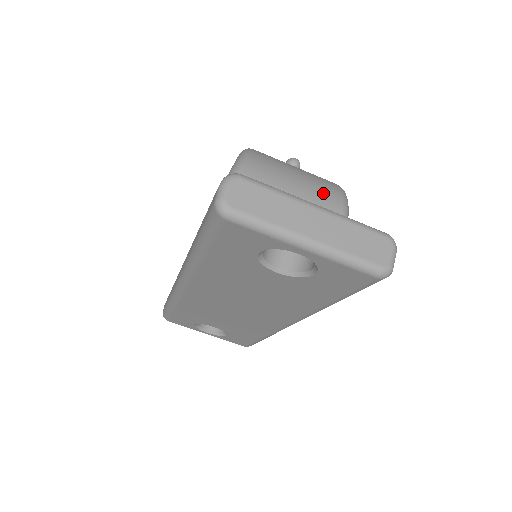
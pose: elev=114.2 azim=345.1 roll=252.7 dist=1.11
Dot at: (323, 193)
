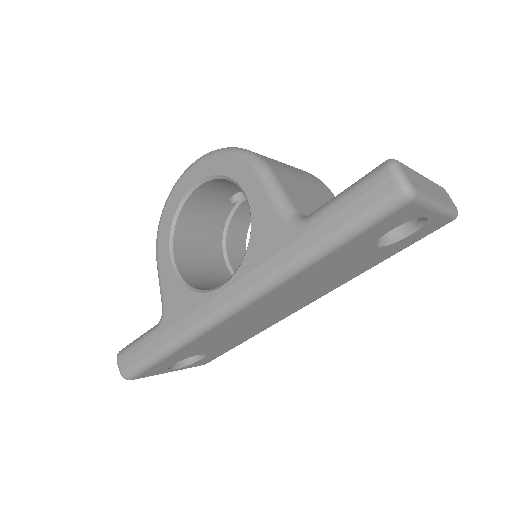
Dot at: (309, 175)
